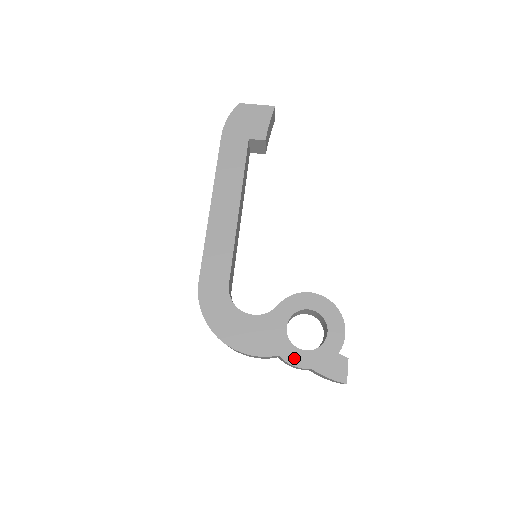
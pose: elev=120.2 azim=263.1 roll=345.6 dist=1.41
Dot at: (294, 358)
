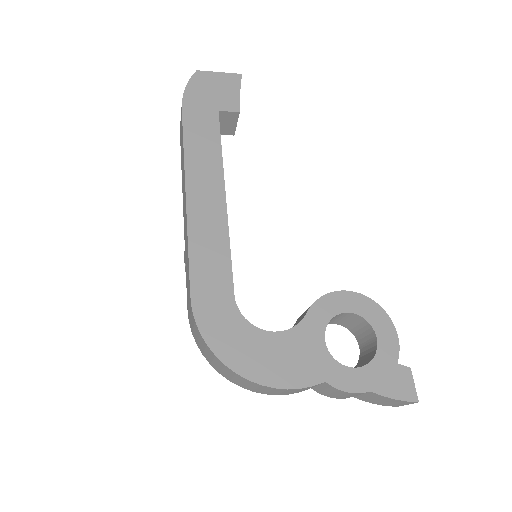
Dot at: (345, 381)
